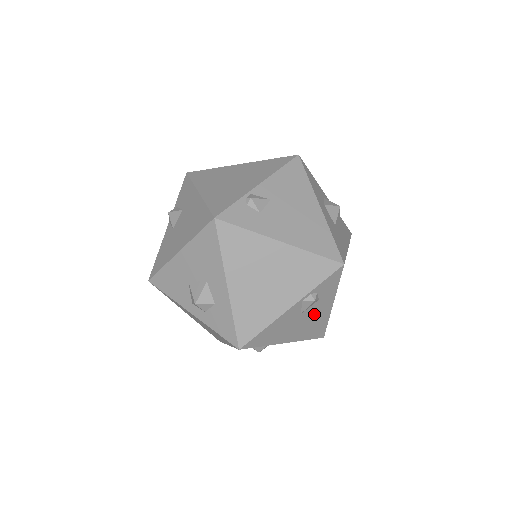
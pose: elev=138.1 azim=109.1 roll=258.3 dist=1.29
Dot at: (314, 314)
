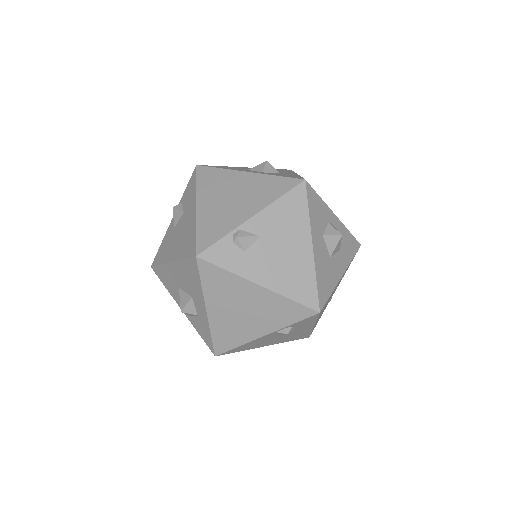
Dot at: (293, 333)
